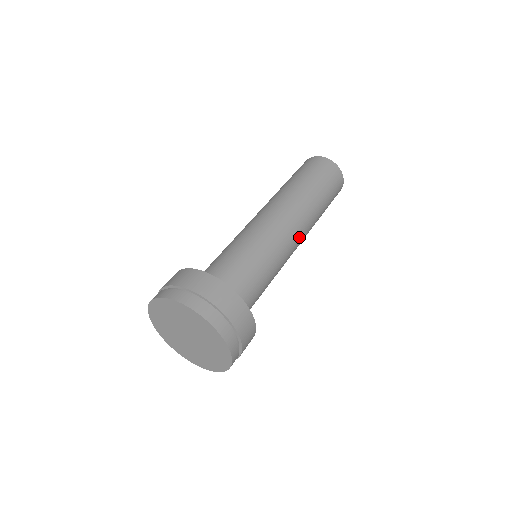
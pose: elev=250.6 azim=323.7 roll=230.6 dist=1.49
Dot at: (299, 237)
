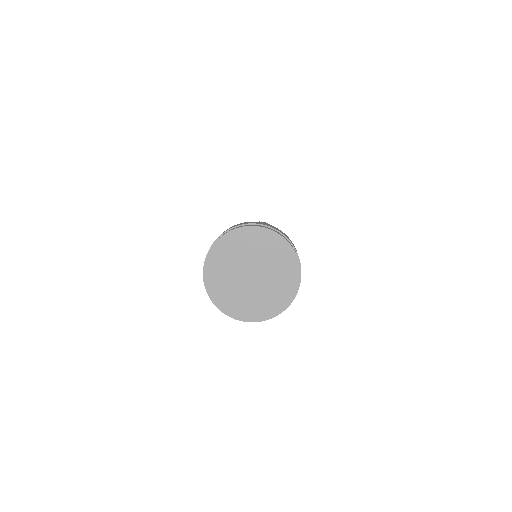
Dot at: occluded
